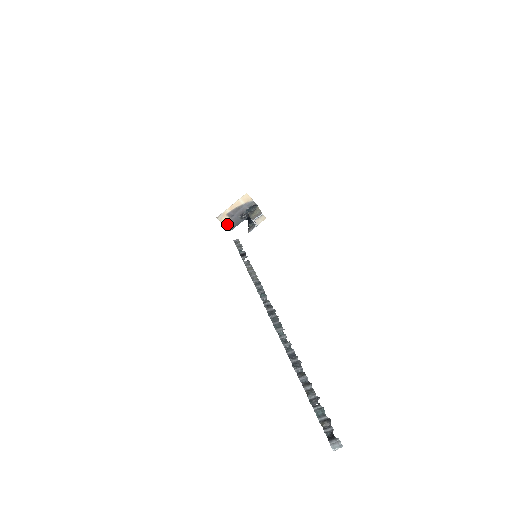
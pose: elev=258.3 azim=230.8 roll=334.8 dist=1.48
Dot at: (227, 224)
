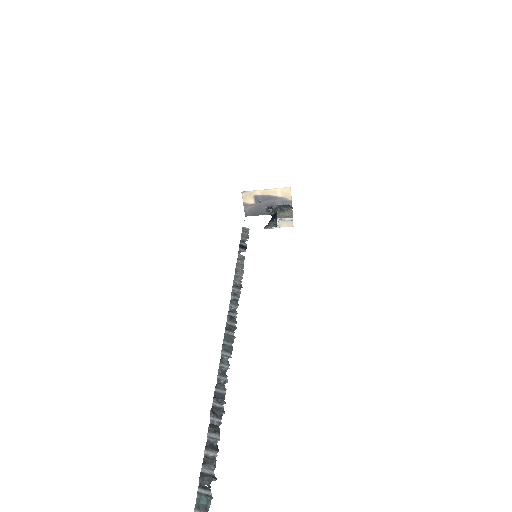
Dot at: (248, 206)
